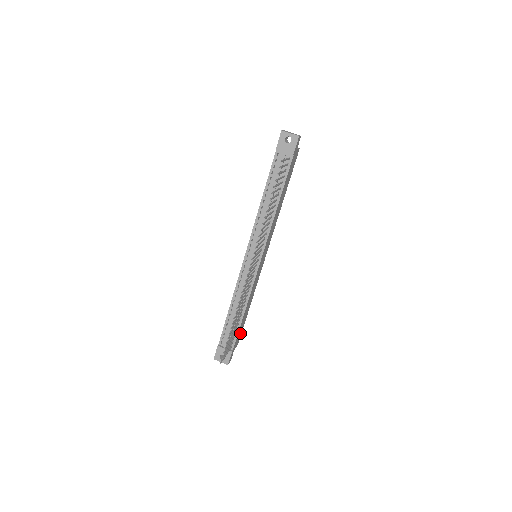
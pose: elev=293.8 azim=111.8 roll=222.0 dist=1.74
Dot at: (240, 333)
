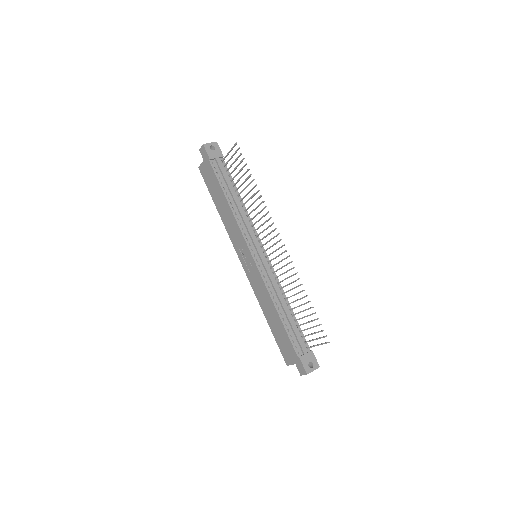
Dot at: occluded
